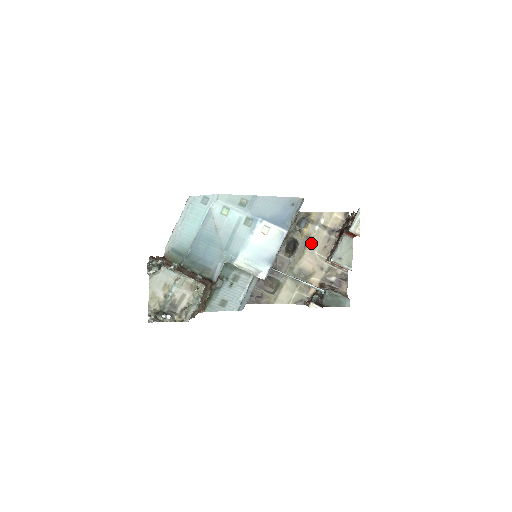
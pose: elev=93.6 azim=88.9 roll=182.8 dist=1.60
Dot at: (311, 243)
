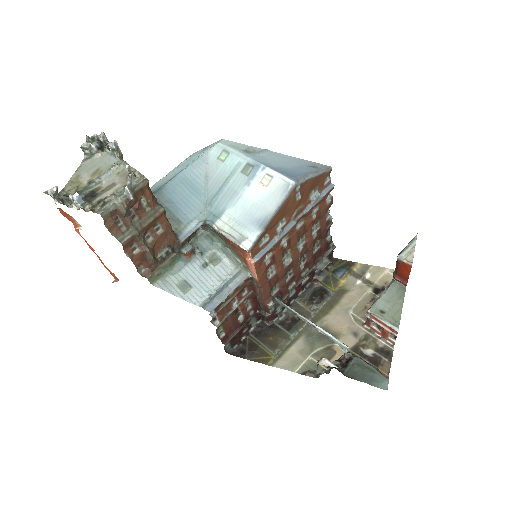
Dot at: (346, 298)
